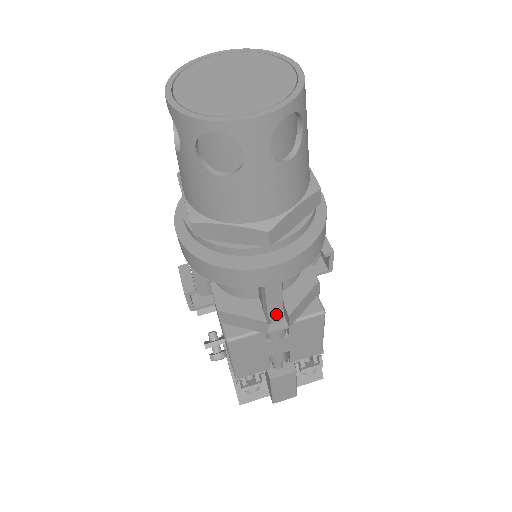
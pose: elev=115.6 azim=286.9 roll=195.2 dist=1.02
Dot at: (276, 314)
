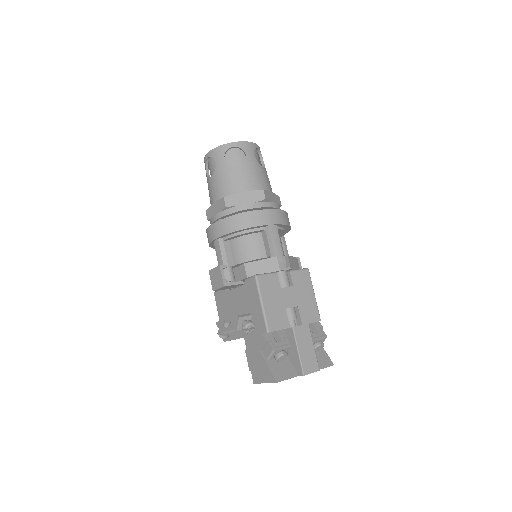
Dot at: (280, 257)
